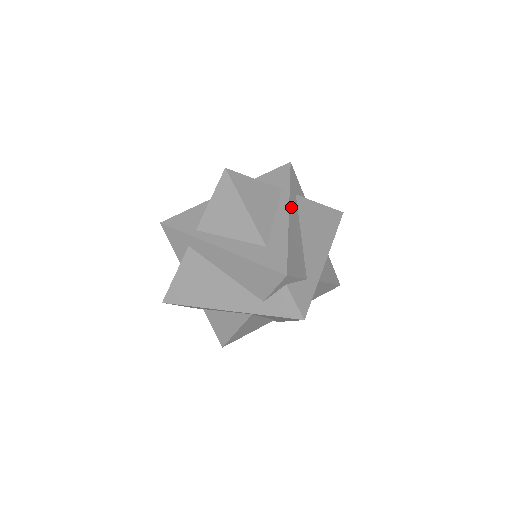
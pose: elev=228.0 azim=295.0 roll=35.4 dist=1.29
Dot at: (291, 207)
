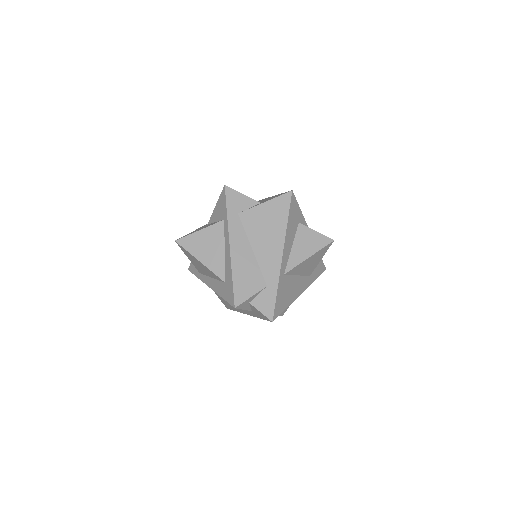
Dot at: (232, 235)
